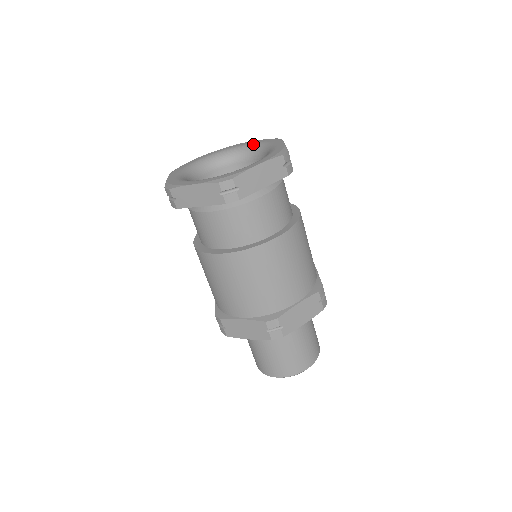
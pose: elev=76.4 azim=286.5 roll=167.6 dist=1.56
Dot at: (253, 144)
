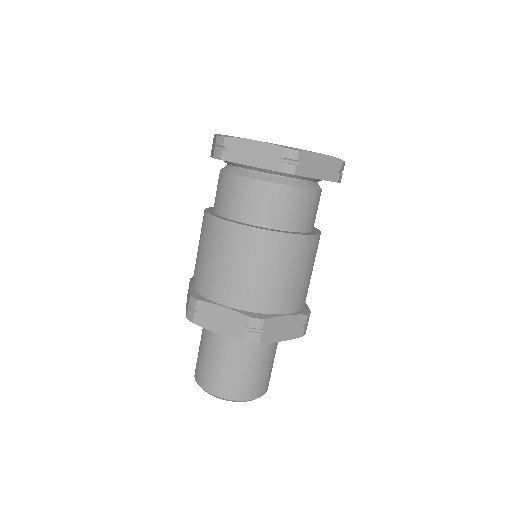
Dot at: occluded
